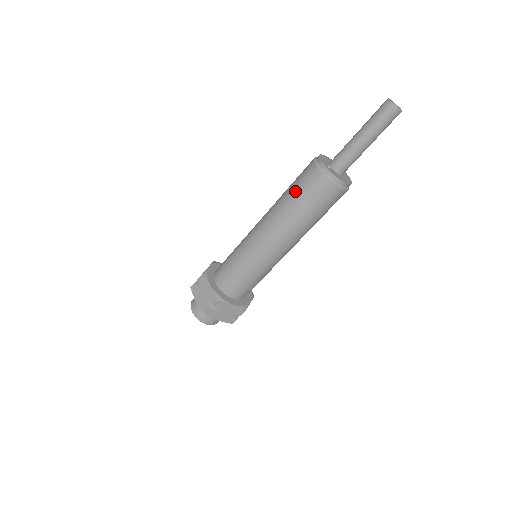
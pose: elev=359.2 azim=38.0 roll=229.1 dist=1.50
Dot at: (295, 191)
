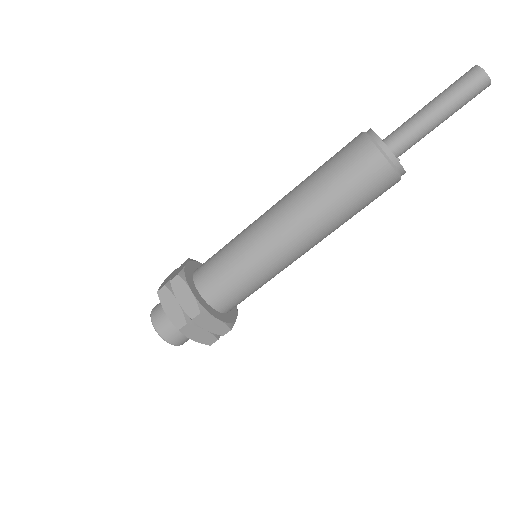
Dot at: (355, 197)
